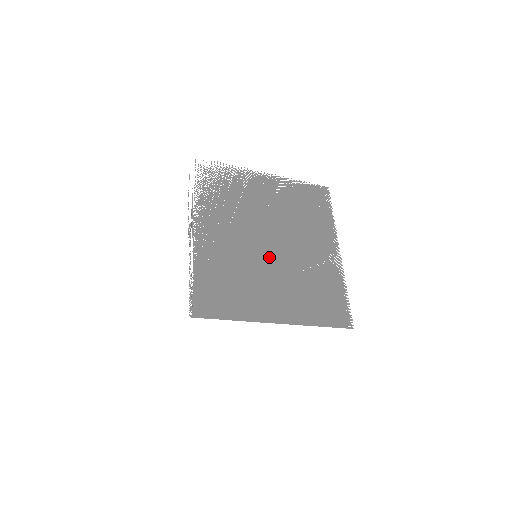
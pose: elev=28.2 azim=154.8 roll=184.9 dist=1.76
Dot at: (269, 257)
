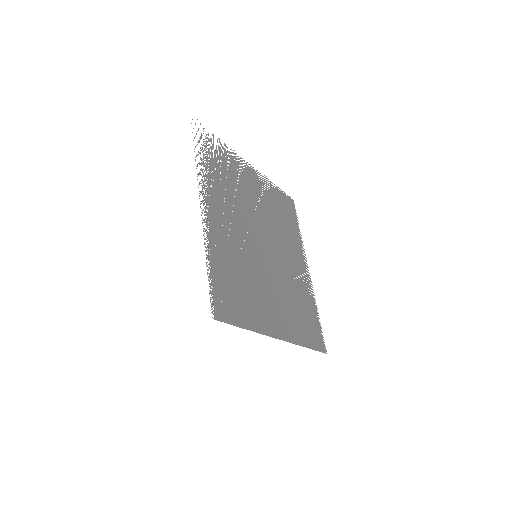
Dot at: (265, 260)
